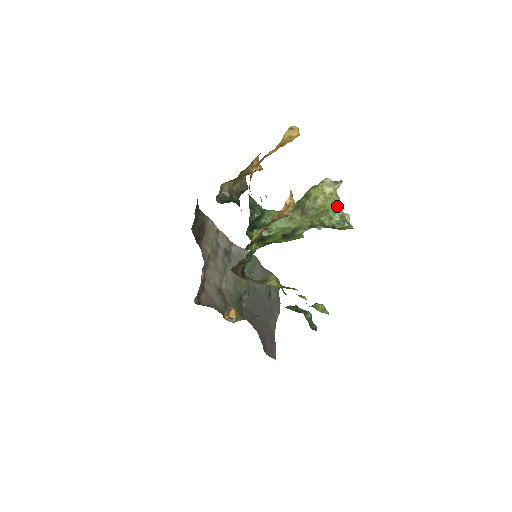
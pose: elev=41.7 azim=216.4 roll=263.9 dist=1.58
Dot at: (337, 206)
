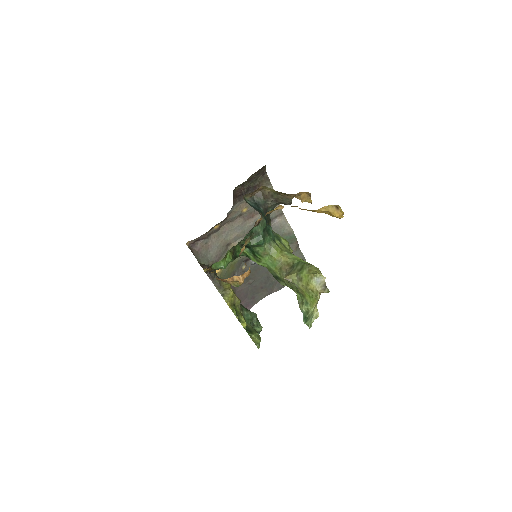
Dot at: (312, 302)
